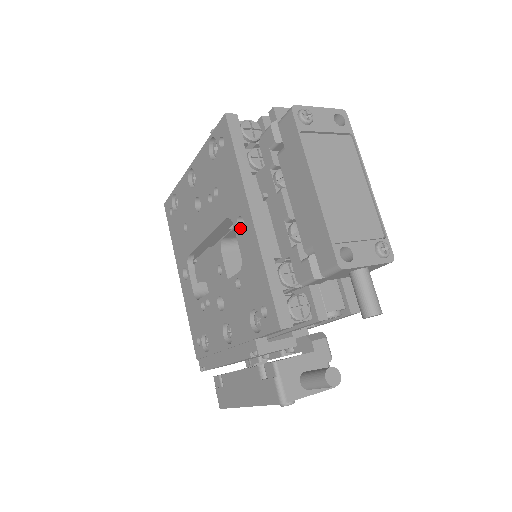
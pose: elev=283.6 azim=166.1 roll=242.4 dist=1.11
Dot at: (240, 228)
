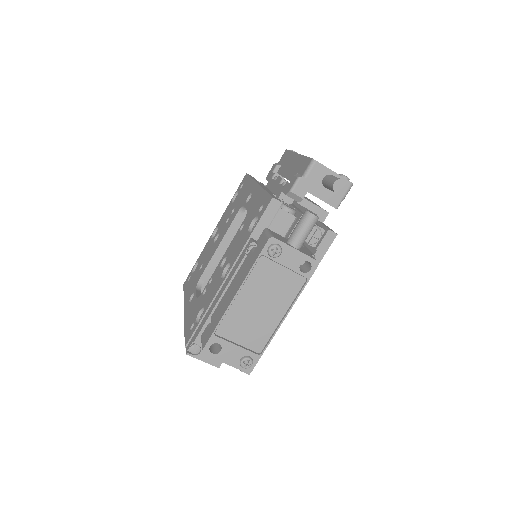
Dot at: occluded
